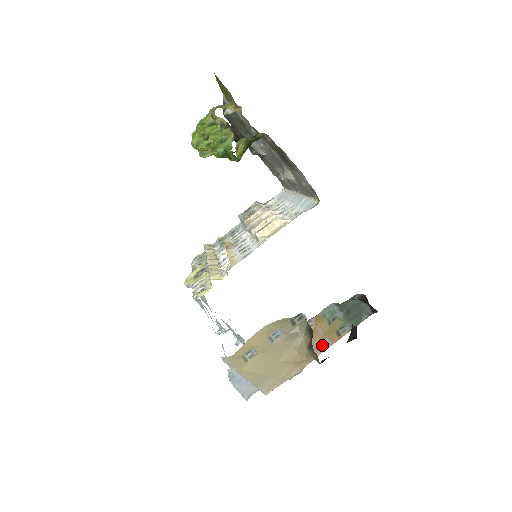
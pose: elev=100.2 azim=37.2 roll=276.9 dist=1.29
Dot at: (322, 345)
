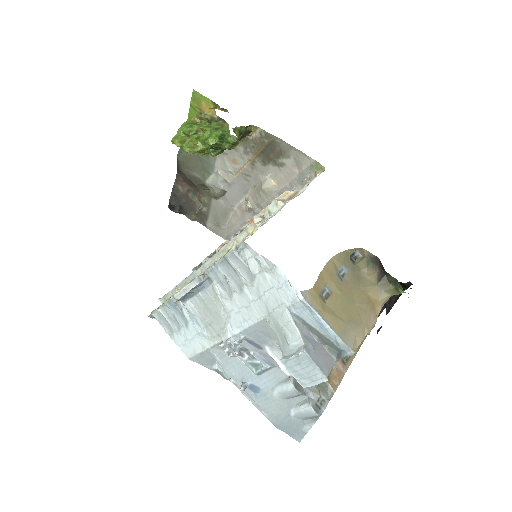
Dot at: (346, 357)
